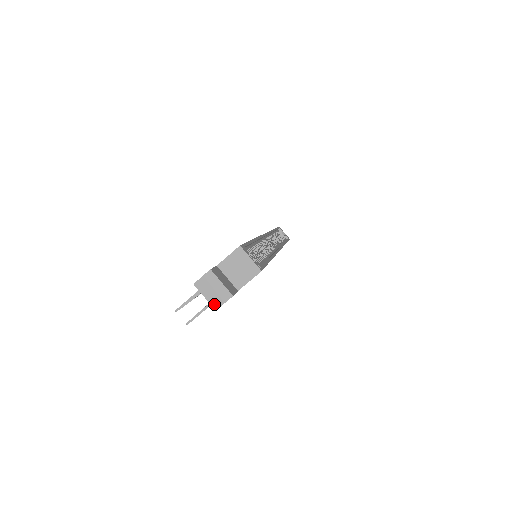
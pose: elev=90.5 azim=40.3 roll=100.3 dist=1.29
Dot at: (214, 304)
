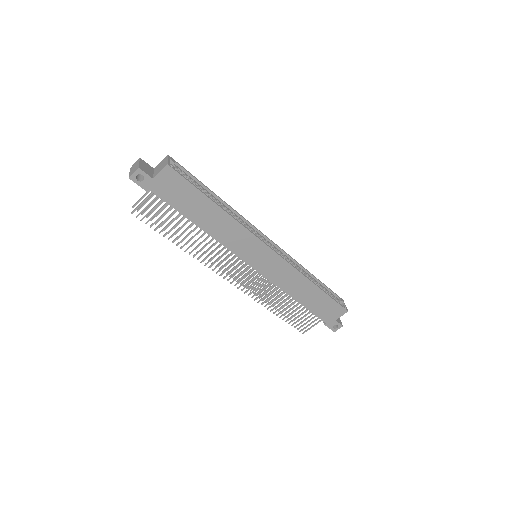
Dot at: (130, 175)
